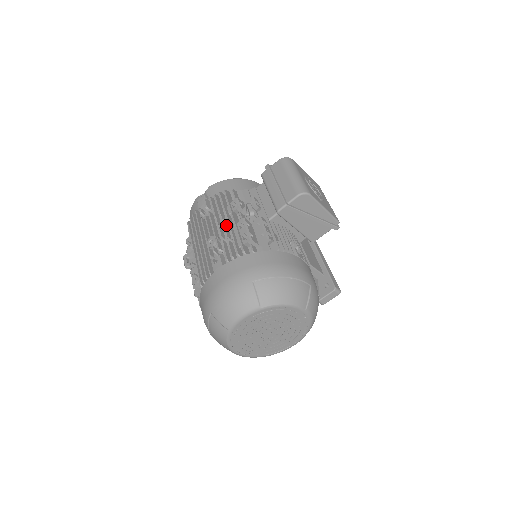
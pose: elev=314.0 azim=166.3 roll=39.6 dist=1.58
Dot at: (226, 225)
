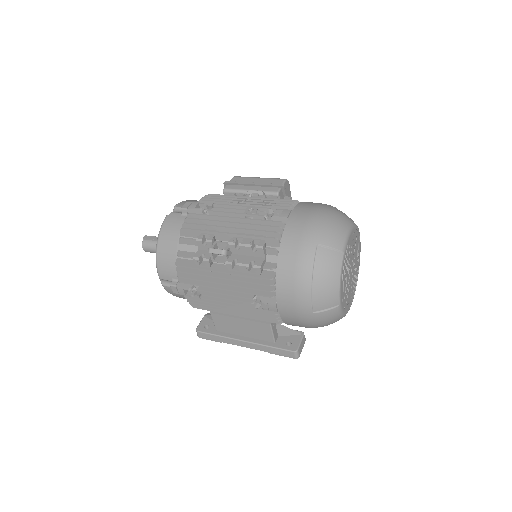
Dot at: occluded
